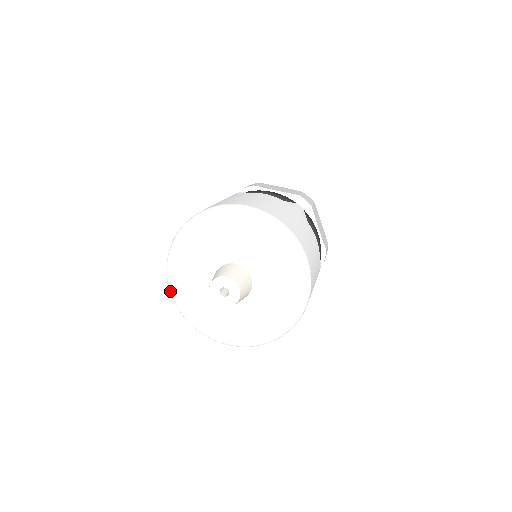
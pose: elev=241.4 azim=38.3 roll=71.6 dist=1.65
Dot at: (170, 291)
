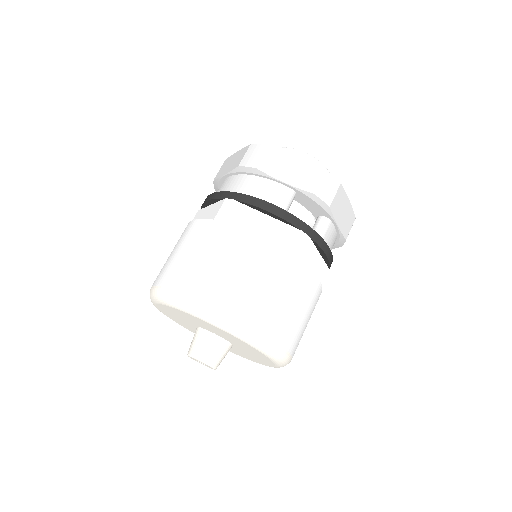
Dot at: occluded
